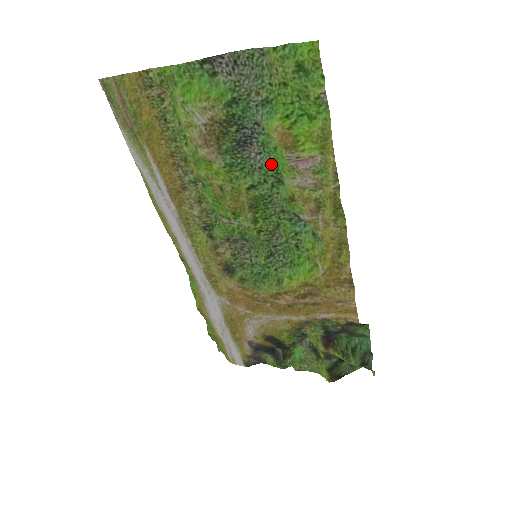
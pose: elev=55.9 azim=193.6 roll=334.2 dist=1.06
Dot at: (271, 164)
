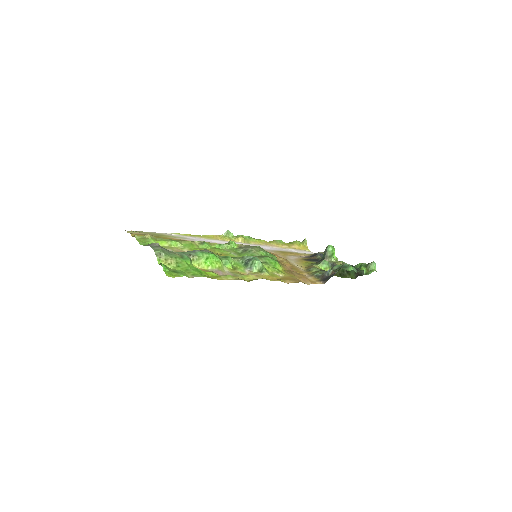
Dot at: (214, 255)
